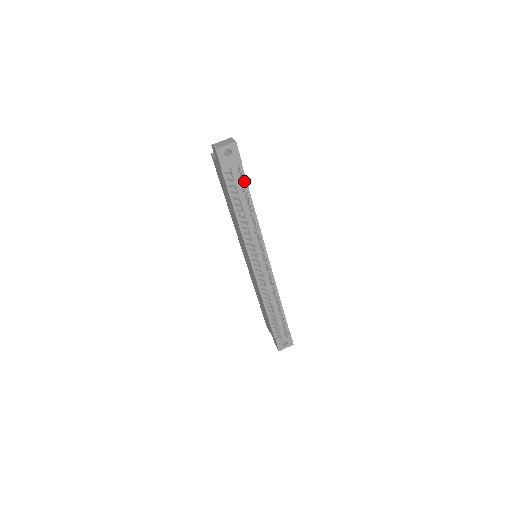
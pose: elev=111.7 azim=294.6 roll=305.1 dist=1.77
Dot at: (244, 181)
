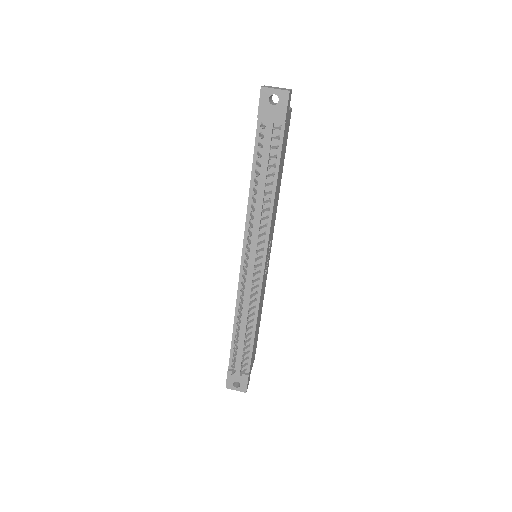
Dot at: (278, 149)
